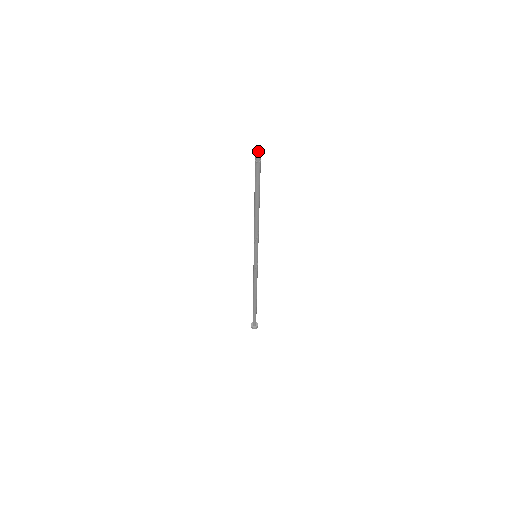
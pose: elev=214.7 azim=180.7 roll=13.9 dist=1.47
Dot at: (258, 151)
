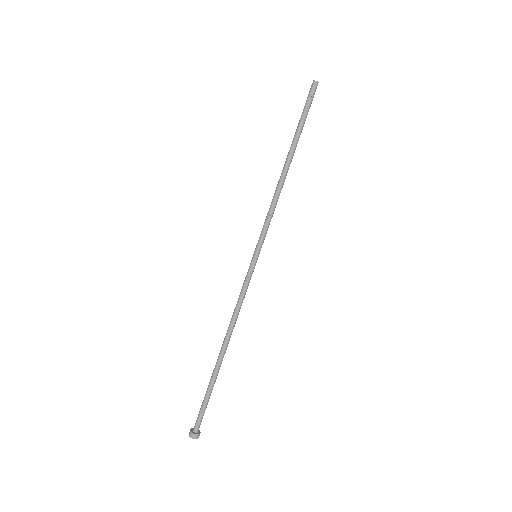
Dot at: (314, 83)
